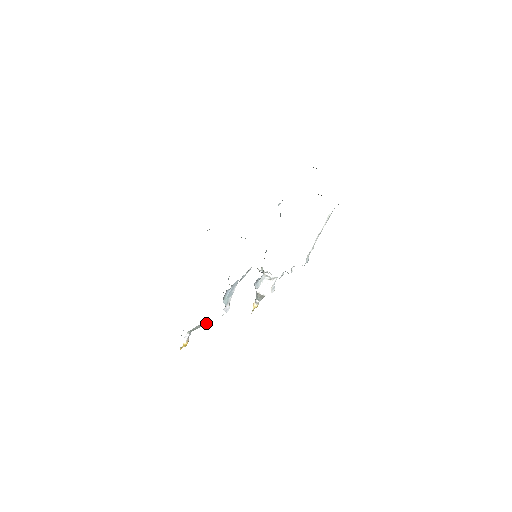
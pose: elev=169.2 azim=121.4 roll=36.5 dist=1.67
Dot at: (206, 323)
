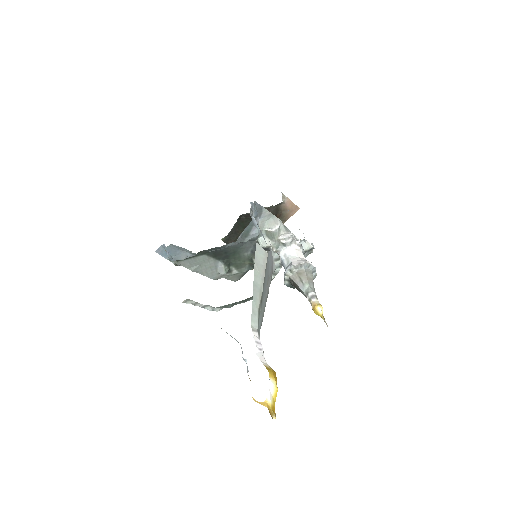
Dot at: (263, 251)
